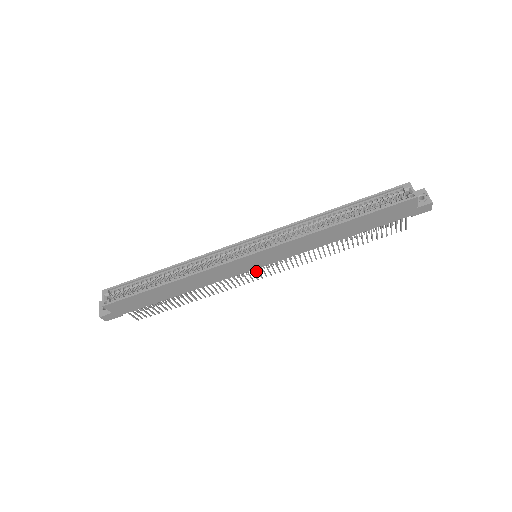
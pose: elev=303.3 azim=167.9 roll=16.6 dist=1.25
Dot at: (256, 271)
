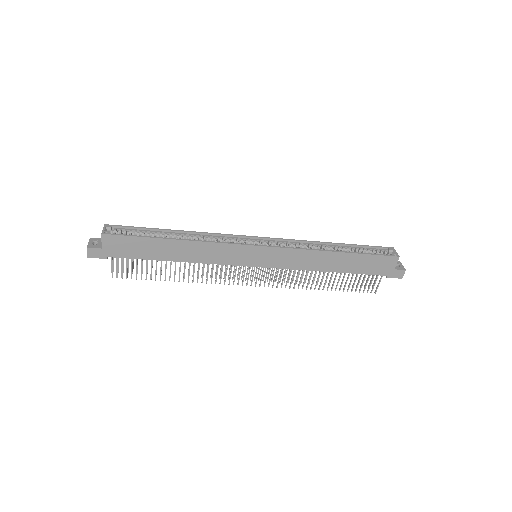
Dot at: occluded
